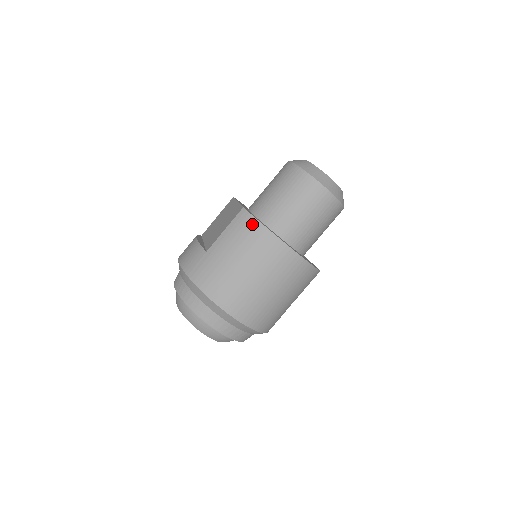
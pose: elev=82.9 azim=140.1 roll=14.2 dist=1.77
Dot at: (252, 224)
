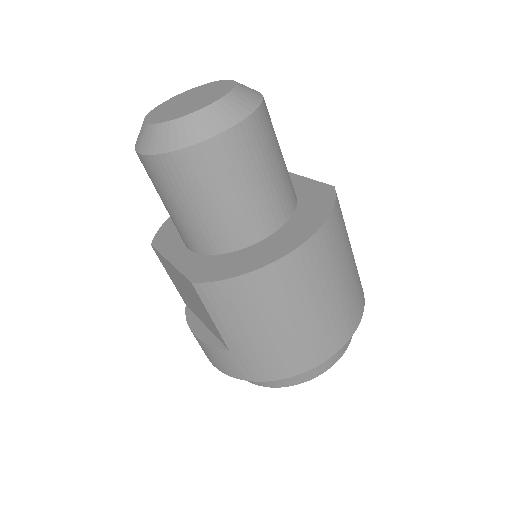
Dot at: (228, 289)
